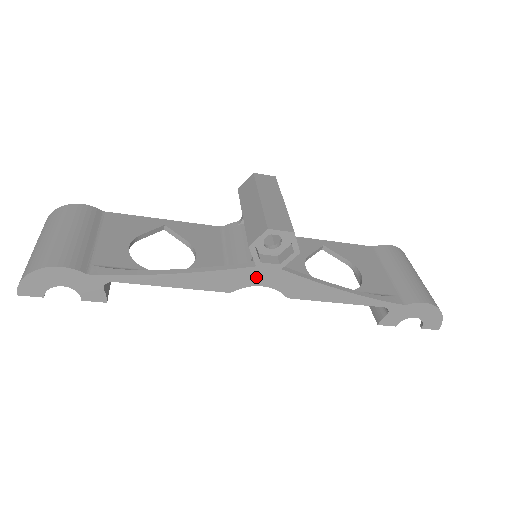
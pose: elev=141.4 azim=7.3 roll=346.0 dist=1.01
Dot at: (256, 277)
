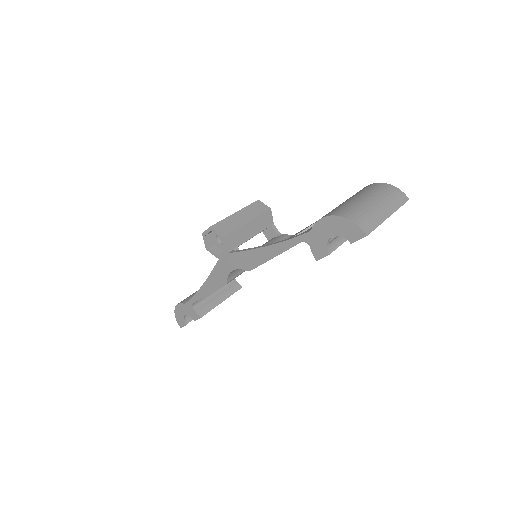
Dot at: (225, 266)
